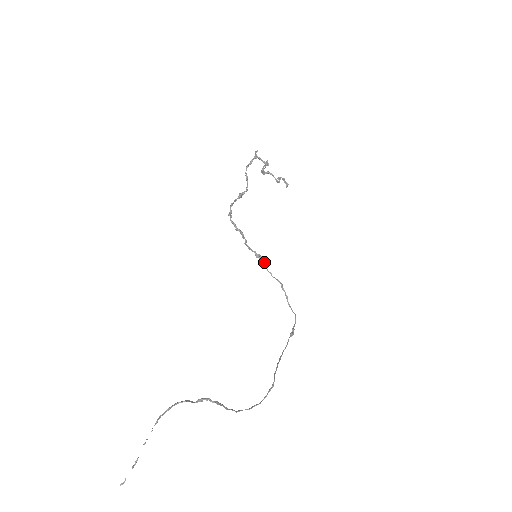
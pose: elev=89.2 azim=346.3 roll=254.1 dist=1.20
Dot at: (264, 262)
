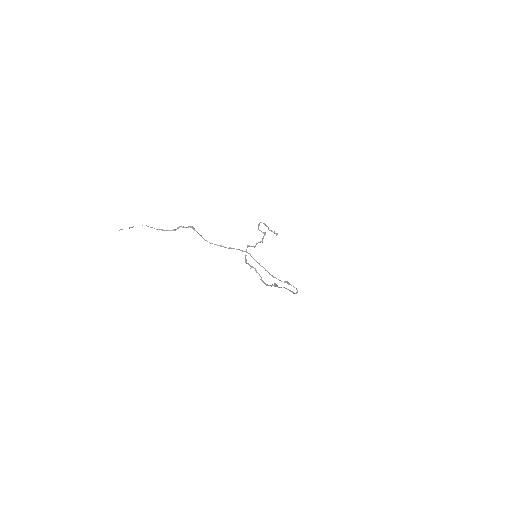
Dot at: (276, 285)
